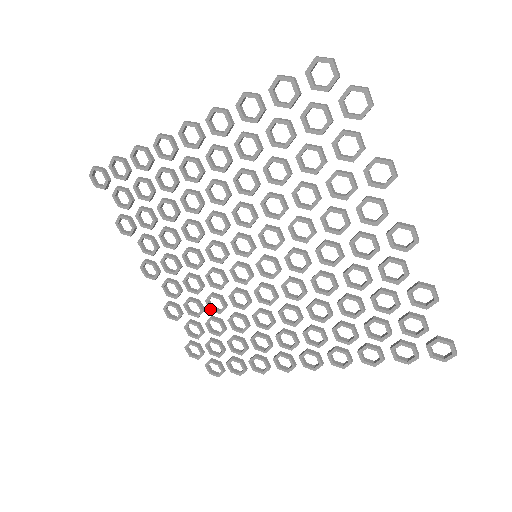
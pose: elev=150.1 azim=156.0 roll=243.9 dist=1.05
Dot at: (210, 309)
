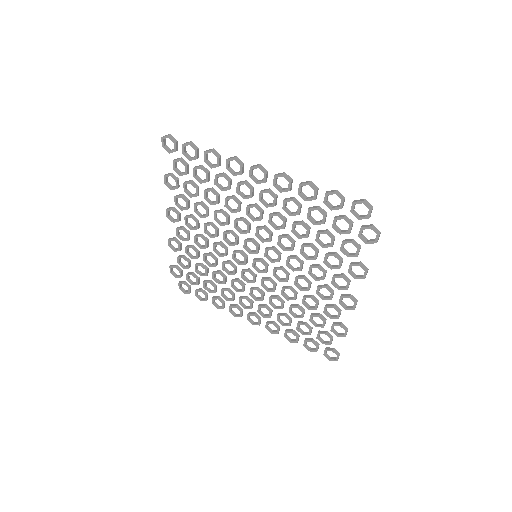
Dot at: (204, 260)
